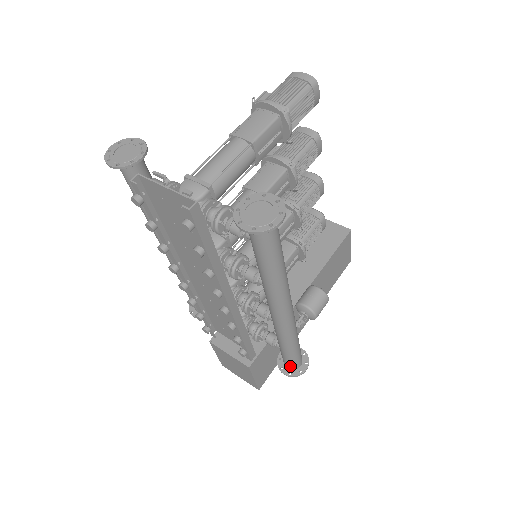
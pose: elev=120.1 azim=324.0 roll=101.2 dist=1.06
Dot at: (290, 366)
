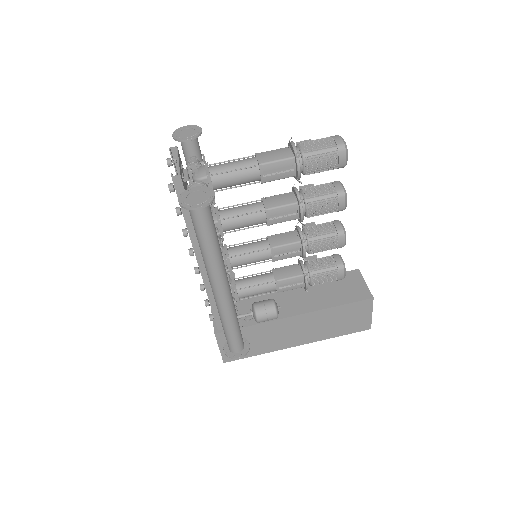
Dot at: (229, 346)
